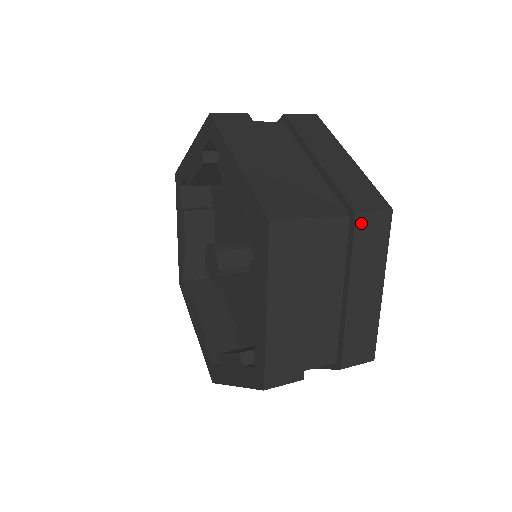
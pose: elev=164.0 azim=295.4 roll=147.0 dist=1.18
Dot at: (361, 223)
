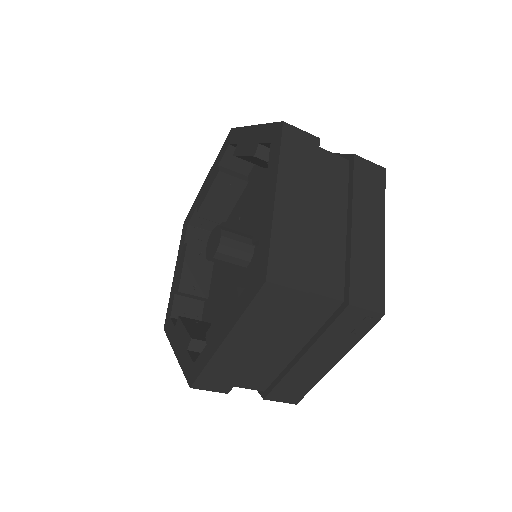
Dot at: occluded
